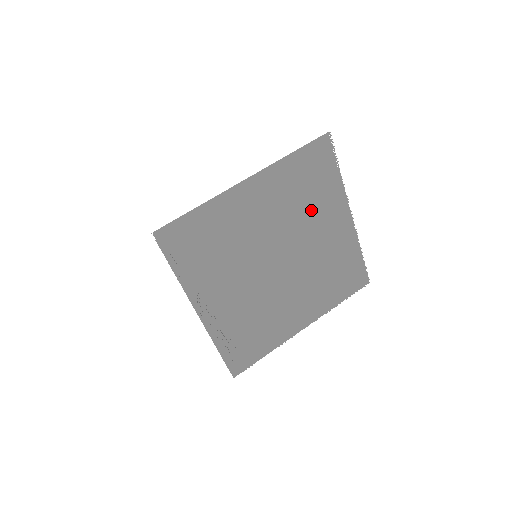
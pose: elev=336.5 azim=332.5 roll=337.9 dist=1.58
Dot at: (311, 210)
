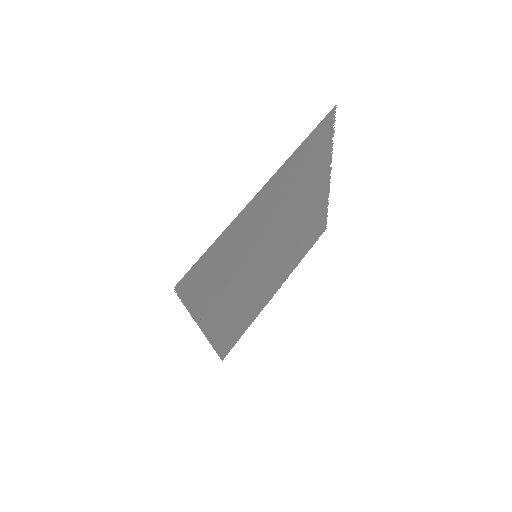
Dot at: (304, 191)
